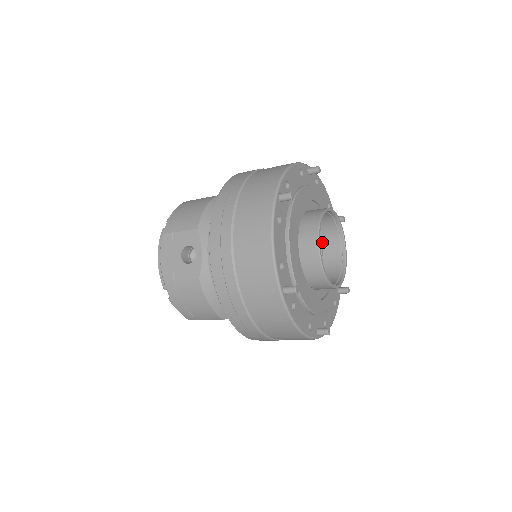
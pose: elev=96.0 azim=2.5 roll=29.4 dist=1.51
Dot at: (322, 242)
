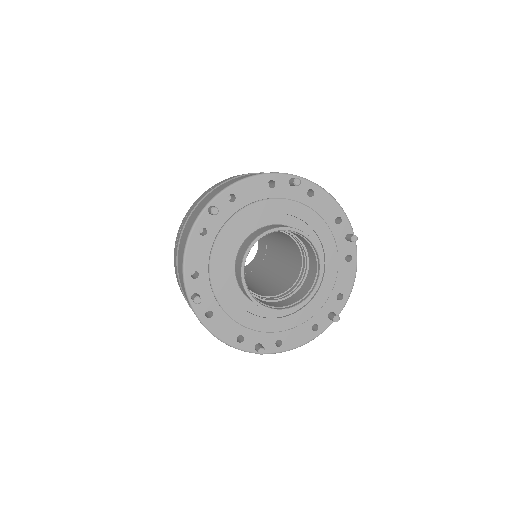
Dot at: occluded
